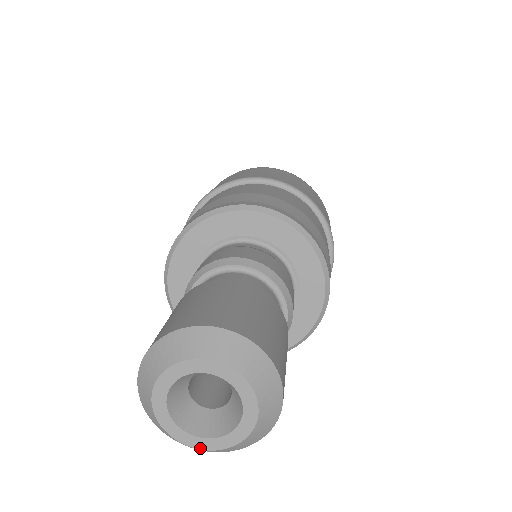
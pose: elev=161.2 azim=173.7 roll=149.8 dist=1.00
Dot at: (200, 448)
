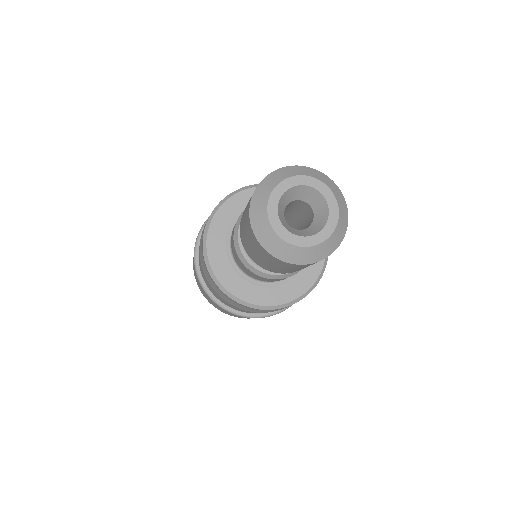
Dot at: (289, 242)
